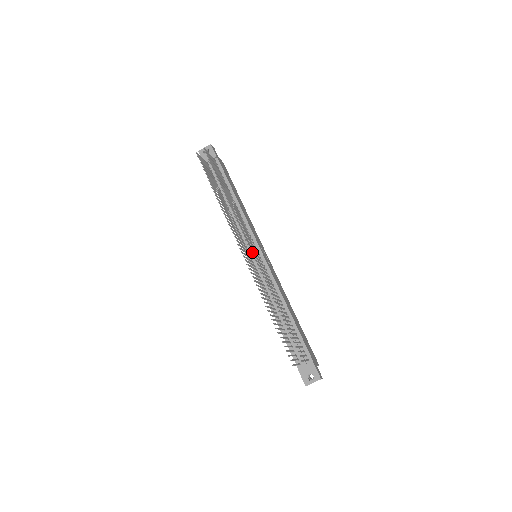
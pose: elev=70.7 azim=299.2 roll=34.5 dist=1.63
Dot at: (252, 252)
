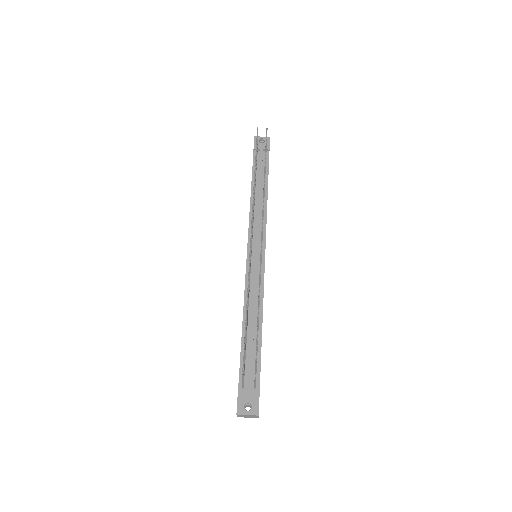
Dot at: (262, 240)
